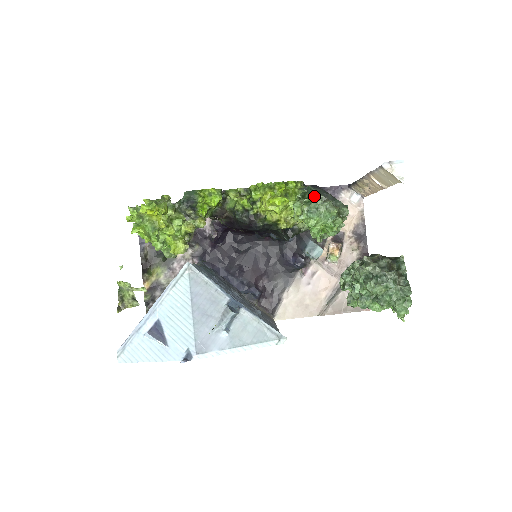
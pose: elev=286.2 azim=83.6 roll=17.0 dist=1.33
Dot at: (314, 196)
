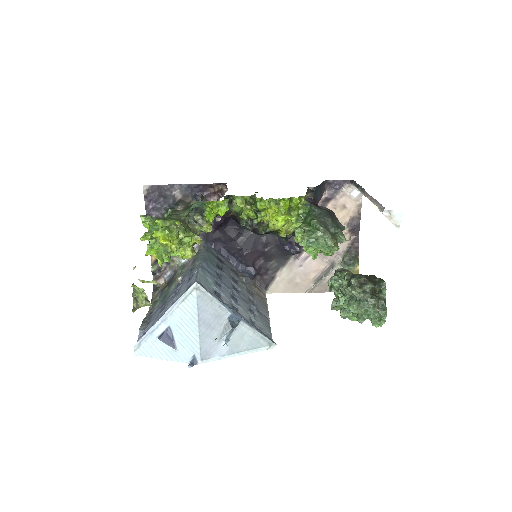
Dot at: (315, 225)
